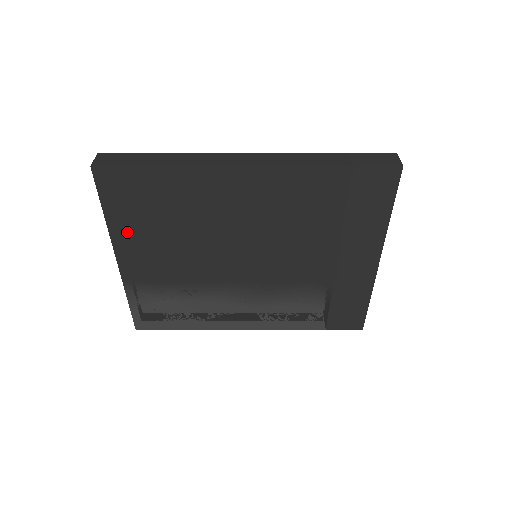
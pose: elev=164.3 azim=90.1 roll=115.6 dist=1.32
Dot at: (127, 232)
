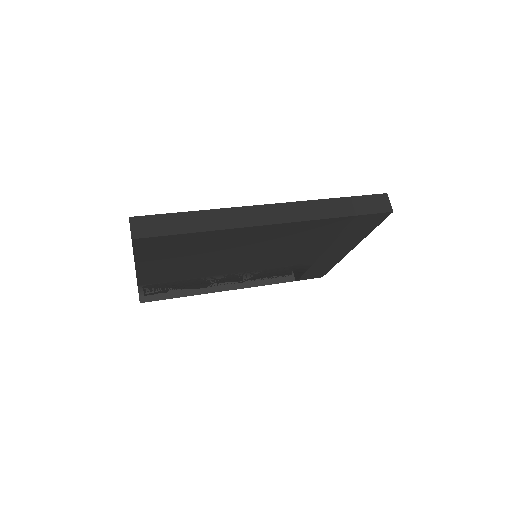
Dot at: (152, 264)
